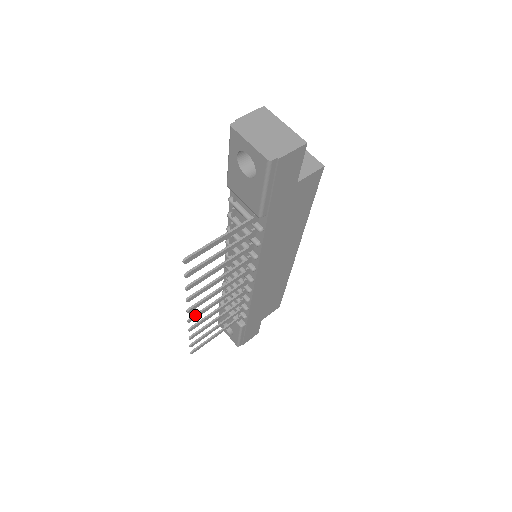
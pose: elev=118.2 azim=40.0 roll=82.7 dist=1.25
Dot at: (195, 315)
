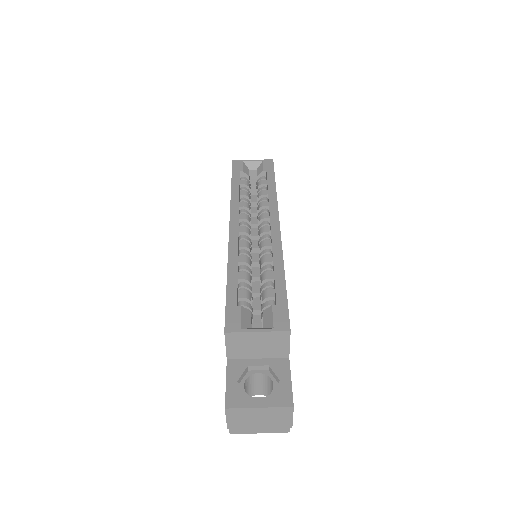
Dot at: occluded
